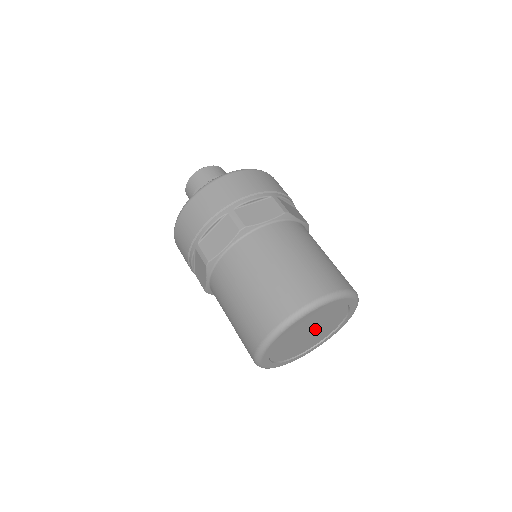
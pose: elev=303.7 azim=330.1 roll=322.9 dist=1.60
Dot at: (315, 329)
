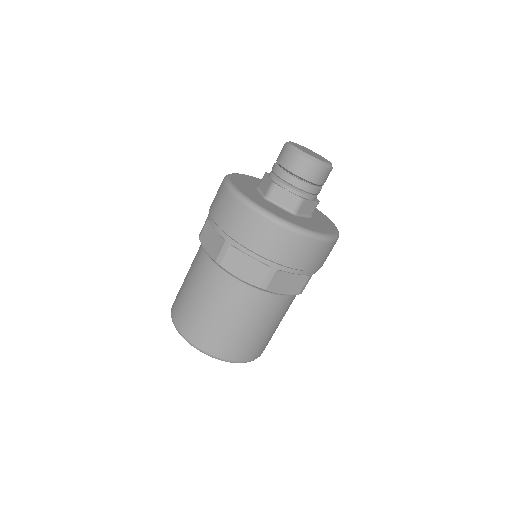
Dot at: occluded
